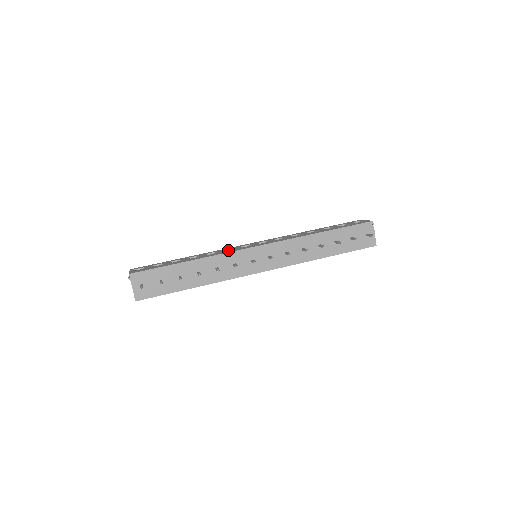
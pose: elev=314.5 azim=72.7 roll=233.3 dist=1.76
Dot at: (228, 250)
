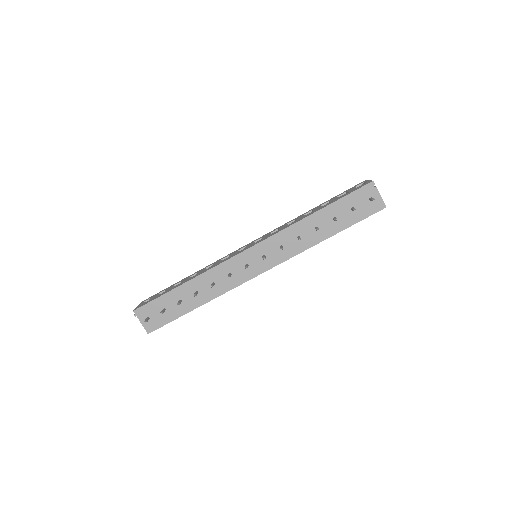
Dot at: (226, 258)
